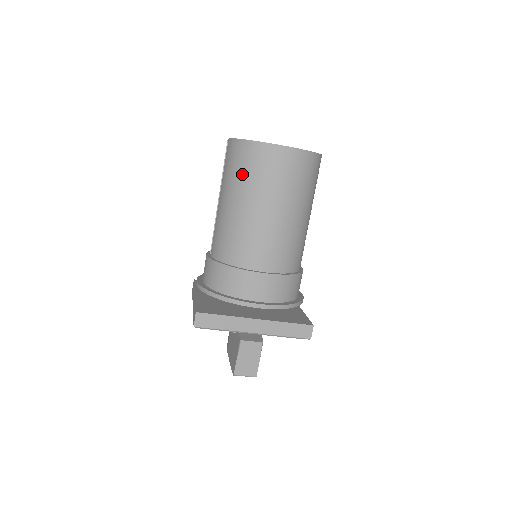
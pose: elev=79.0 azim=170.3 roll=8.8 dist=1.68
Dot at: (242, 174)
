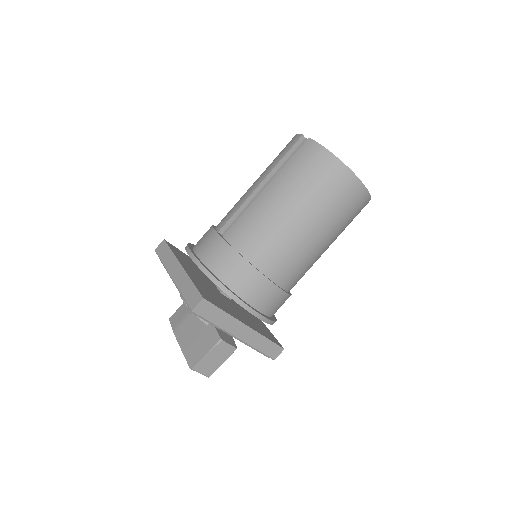
Dot at: (312, 184)
